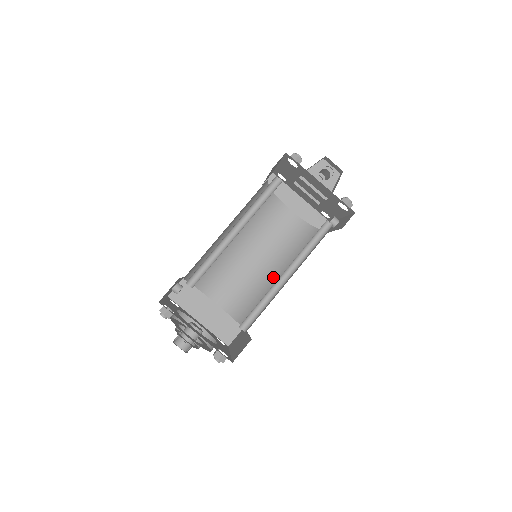
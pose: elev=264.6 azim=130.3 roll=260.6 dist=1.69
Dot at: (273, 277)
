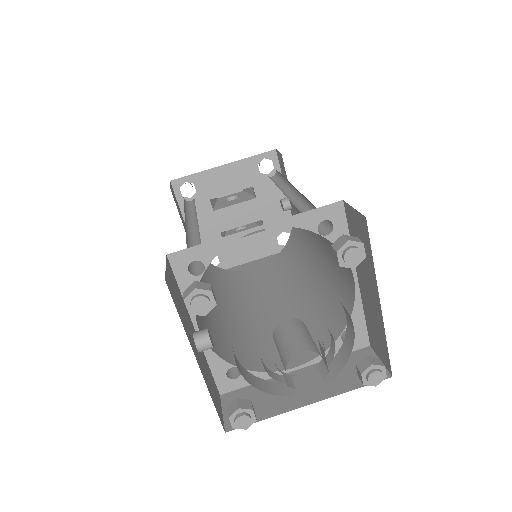
Dot at: (311, 280)
